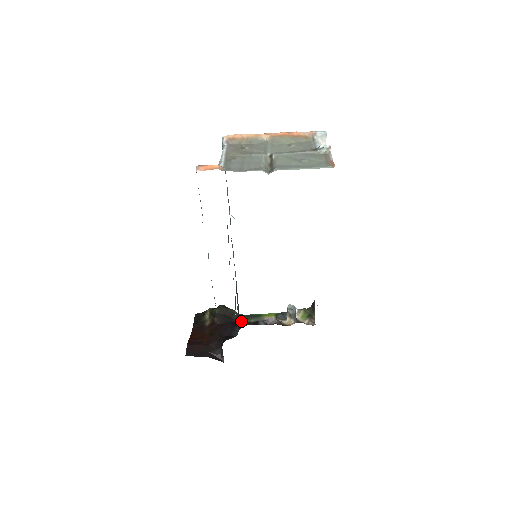
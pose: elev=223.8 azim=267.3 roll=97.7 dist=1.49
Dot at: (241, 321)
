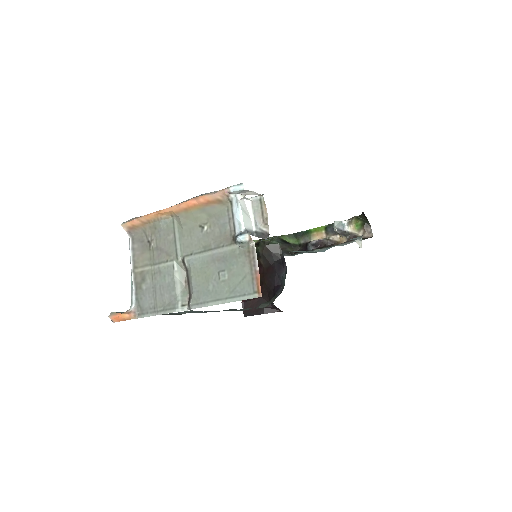
Dot at: (289, 249)
